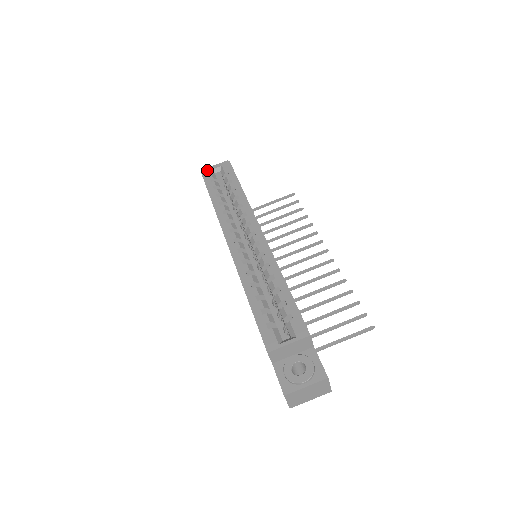
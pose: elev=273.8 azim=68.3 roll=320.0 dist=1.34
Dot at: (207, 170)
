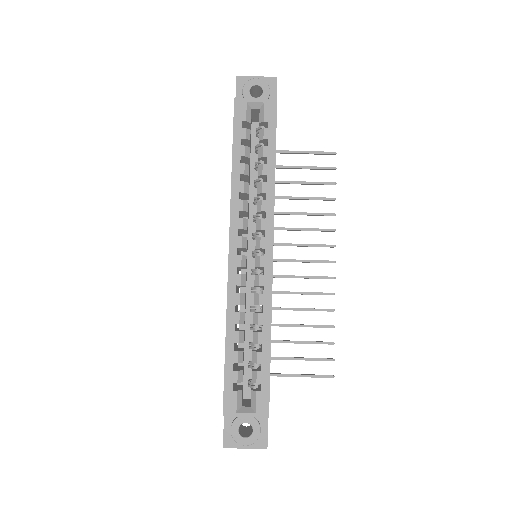
Dot at: (243, 99)
